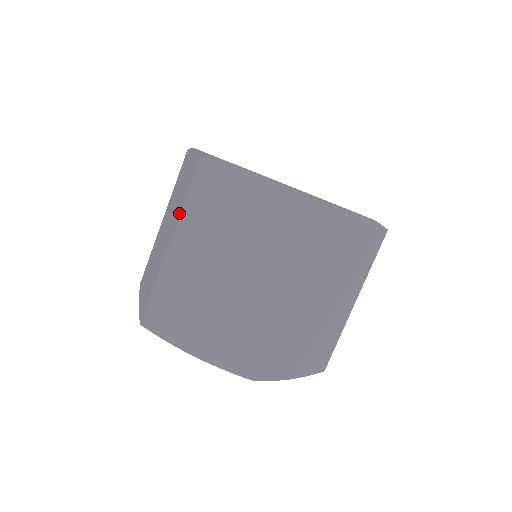
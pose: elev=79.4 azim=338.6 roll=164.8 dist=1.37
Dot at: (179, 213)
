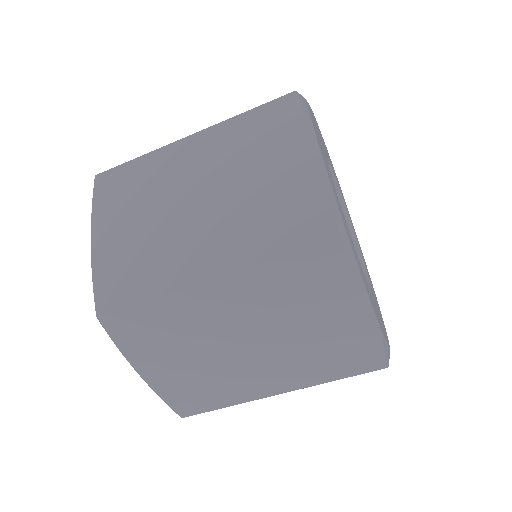
Dot at: (226, 121)
